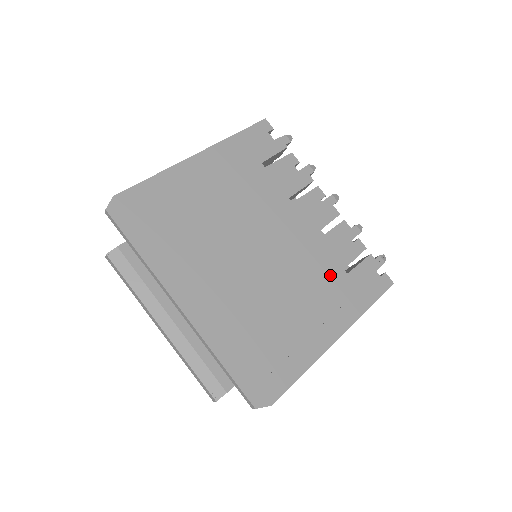
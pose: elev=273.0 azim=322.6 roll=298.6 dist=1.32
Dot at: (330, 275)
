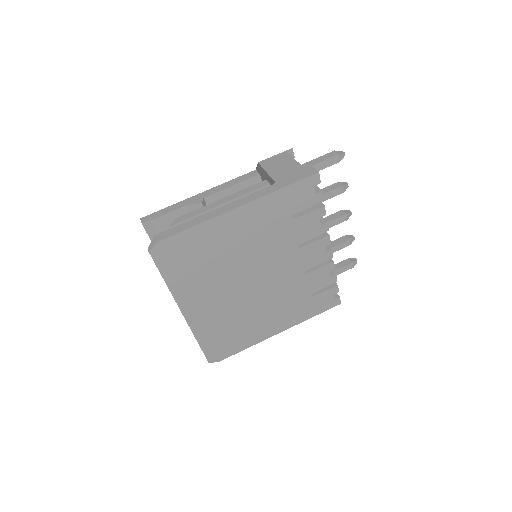
Dot at: (298, 298)
